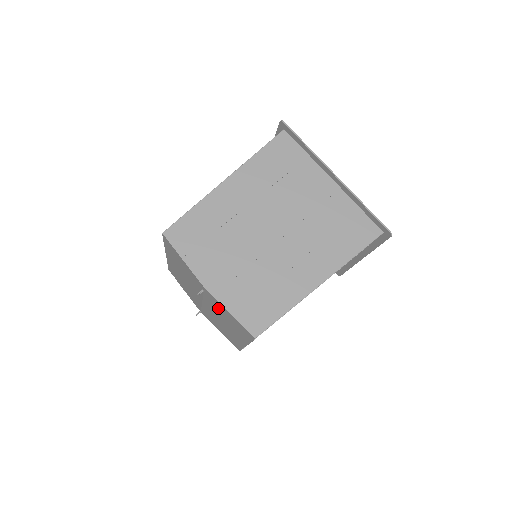
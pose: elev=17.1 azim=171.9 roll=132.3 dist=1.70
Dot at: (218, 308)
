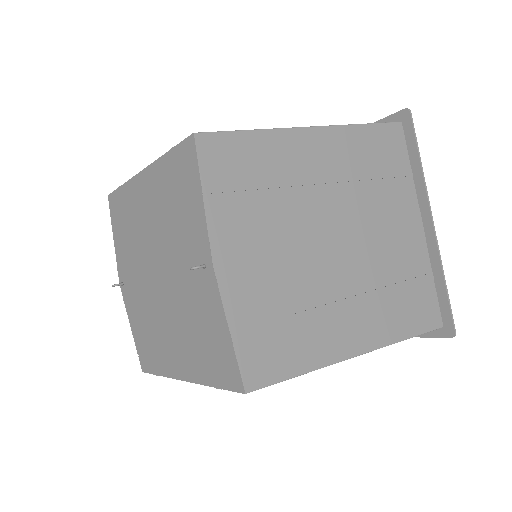
Dot at: (199, 306)
